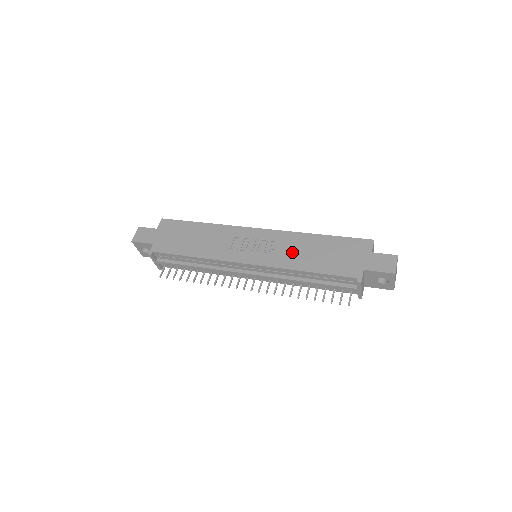
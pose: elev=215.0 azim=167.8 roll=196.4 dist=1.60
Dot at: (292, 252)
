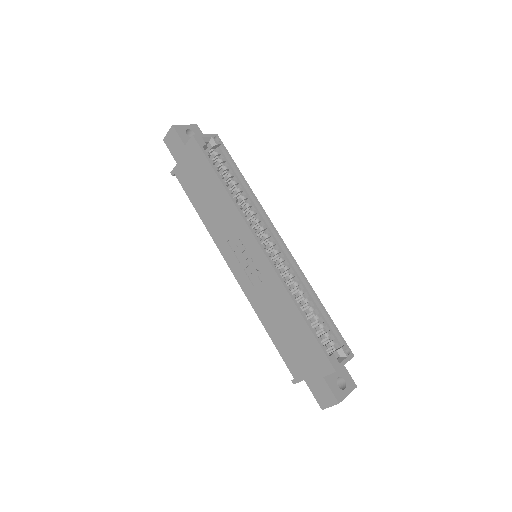
Dot at: (268, 302)
